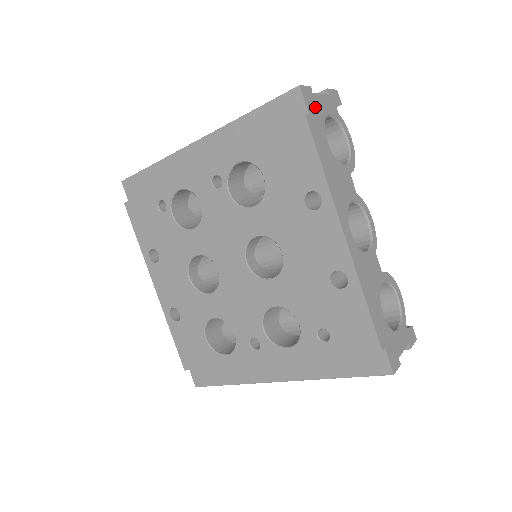
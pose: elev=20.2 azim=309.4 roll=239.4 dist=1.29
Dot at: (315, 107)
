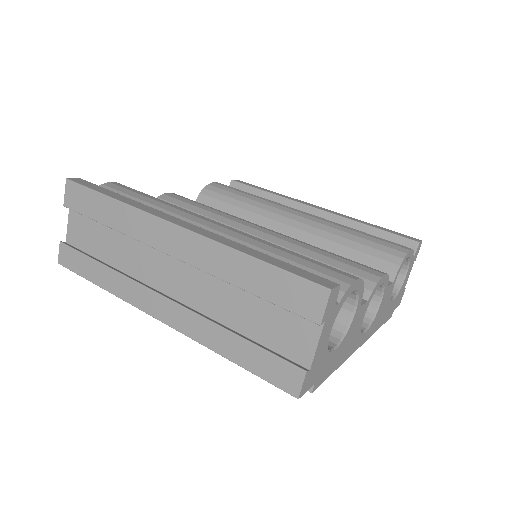
Dot at: (316, 368)
